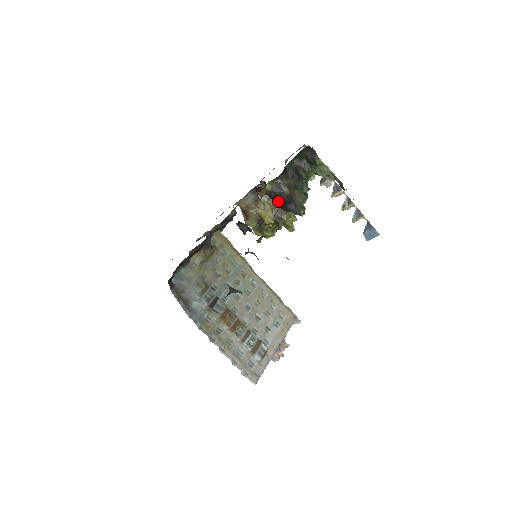
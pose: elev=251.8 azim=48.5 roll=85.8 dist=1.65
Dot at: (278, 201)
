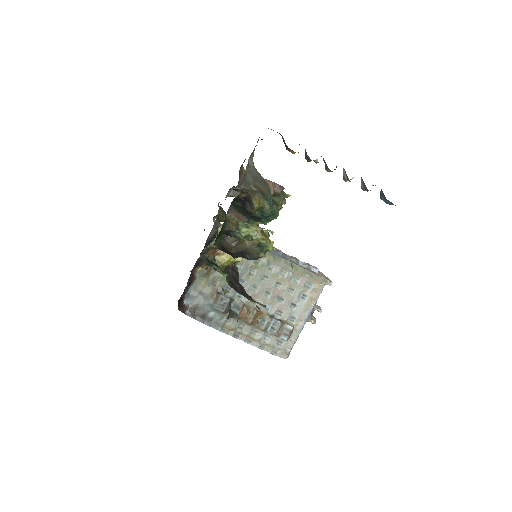
Dot at: occluded
